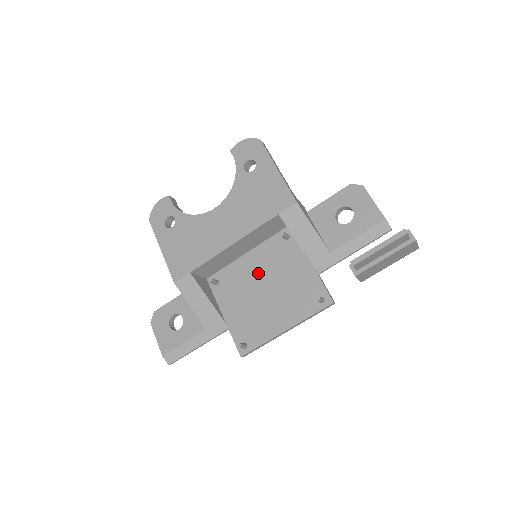
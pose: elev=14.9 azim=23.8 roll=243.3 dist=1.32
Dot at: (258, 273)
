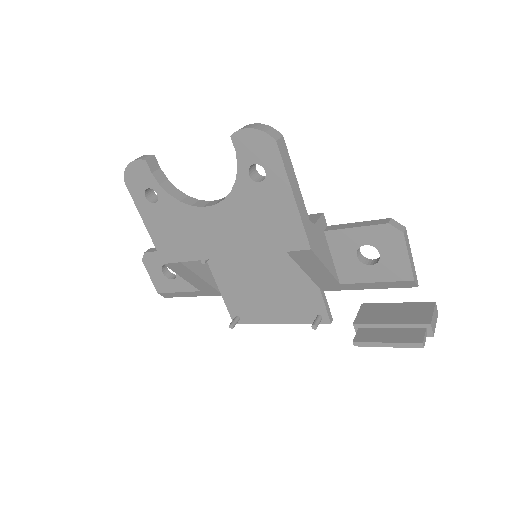
Dot at: (257, 265)
